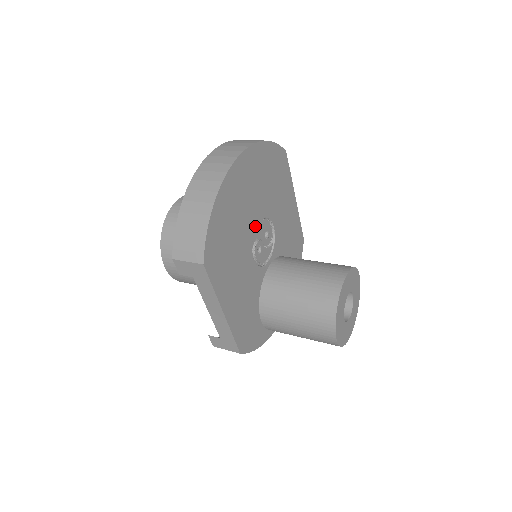
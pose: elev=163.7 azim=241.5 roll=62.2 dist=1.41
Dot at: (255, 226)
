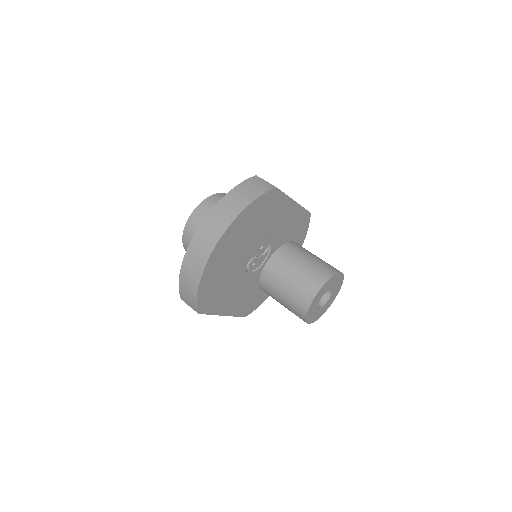
Dot at: (246, 258)
